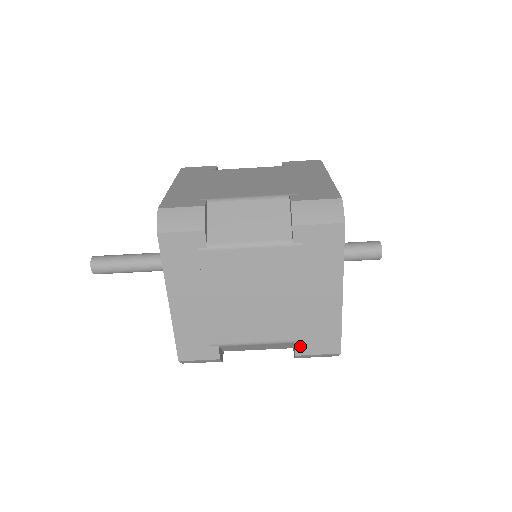
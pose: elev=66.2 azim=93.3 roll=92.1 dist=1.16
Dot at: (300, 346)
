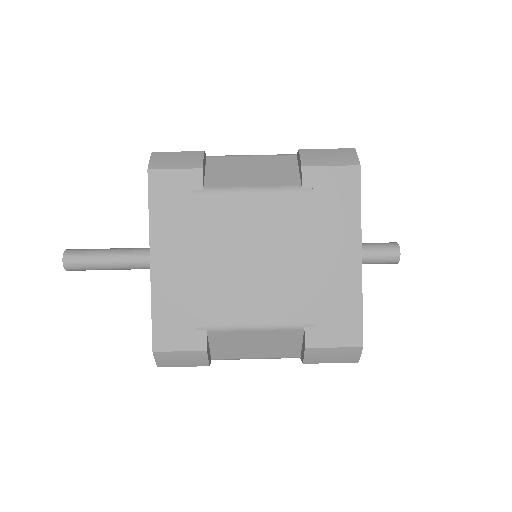
Dot at: (311, 333)
